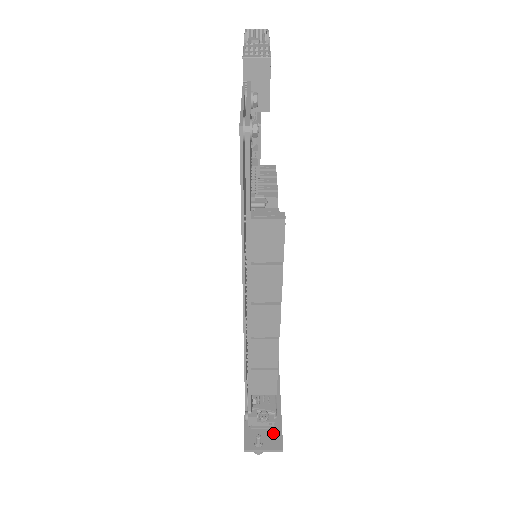
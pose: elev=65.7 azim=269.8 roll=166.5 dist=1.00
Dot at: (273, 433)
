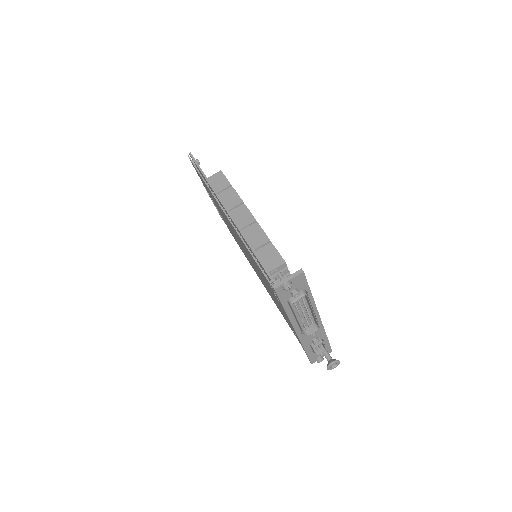
Dot at: occluded
